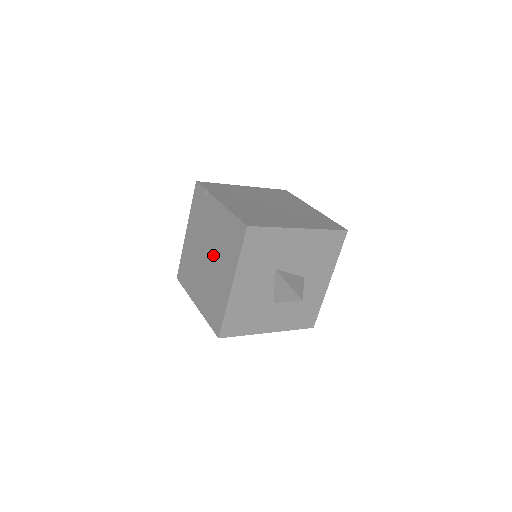
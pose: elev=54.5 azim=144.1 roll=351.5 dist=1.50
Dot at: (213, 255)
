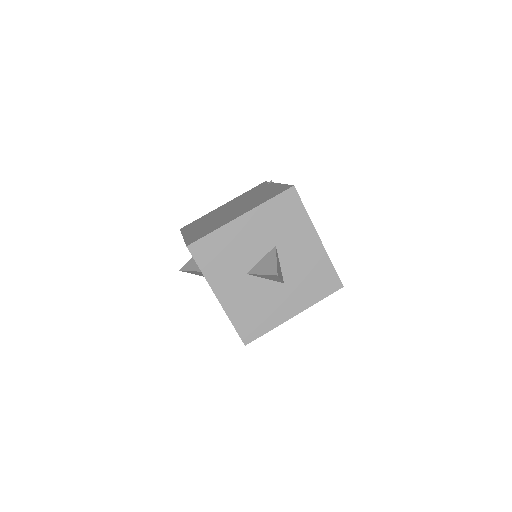
Dot at: (239, 207)
